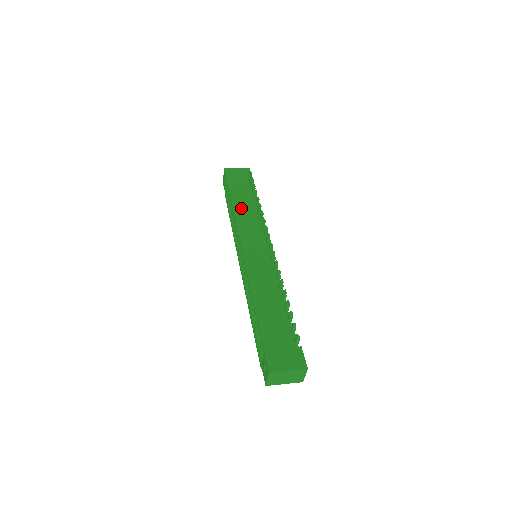
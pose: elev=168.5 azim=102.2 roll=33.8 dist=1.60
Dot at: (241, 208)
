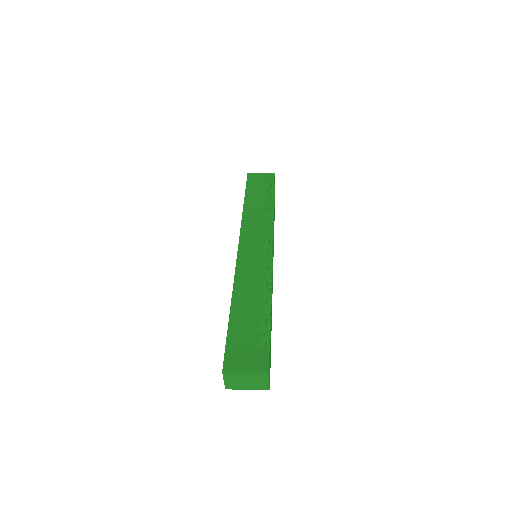
Dot at: (252, 209)
